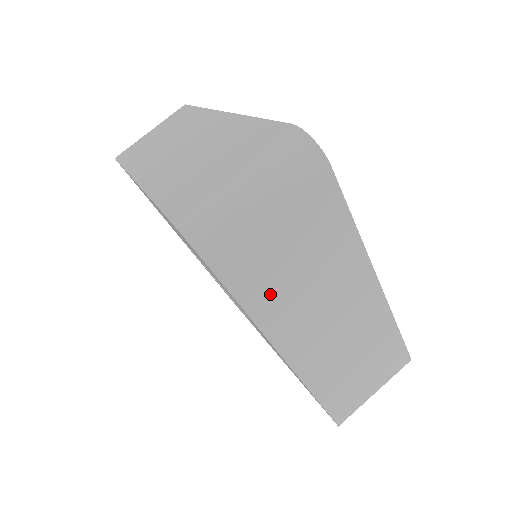
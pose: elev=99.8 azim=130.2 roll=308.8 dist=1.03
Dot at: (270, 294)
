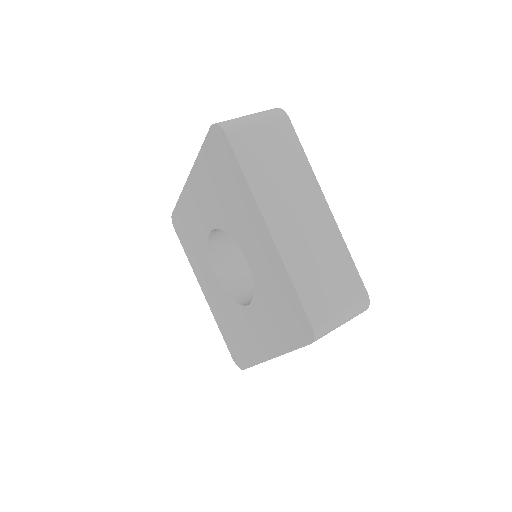
Dot at: (258, 170)
